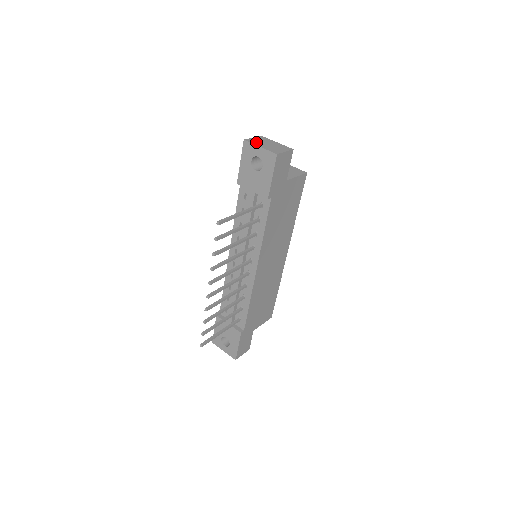
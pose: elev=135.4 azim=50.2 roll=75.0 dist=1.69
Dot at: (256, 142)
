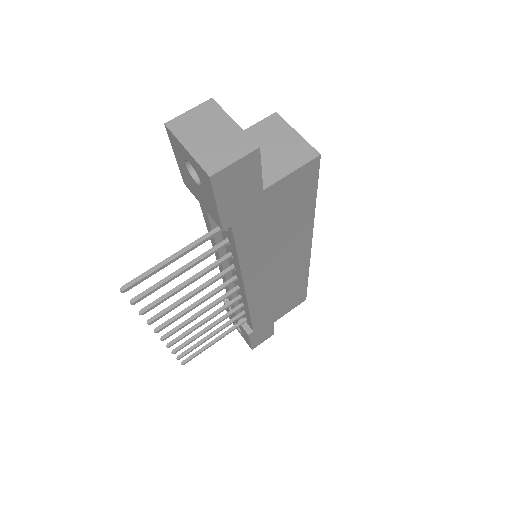
Dot at: (186, 130)
